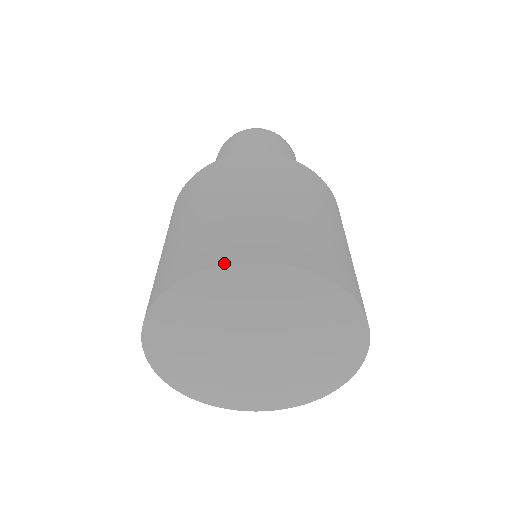
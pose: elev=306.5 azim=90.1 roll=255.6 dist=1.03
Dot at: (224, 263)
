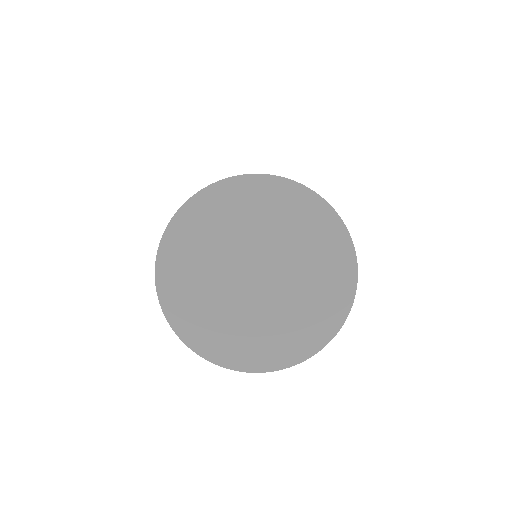
Dot at: (232, 176)
